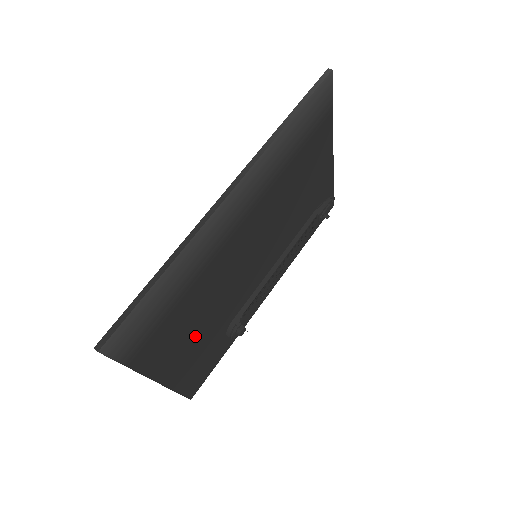
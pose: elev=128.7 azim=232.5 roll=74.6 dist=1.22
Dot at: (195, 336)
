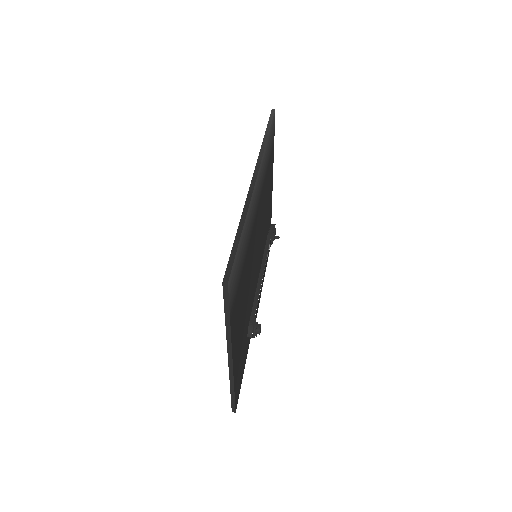
Dot at: (242, 321)
